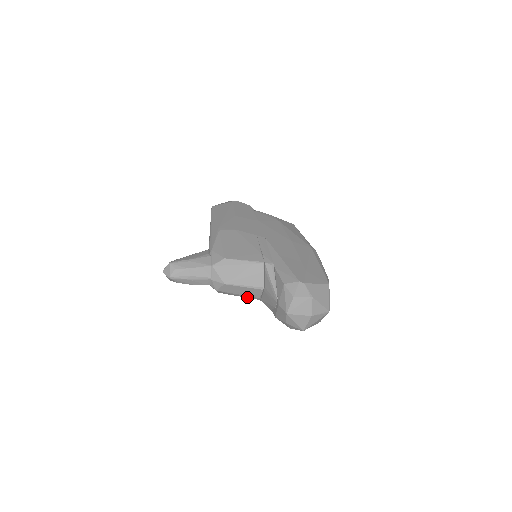
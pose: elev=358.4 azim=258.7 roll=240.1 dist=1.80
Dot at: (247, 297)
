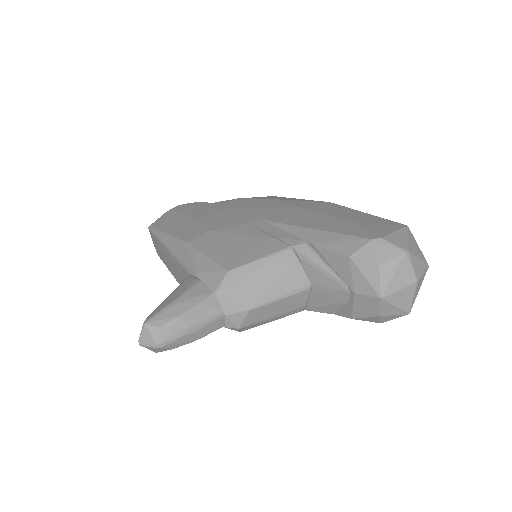
Dot at: (285, 315)
